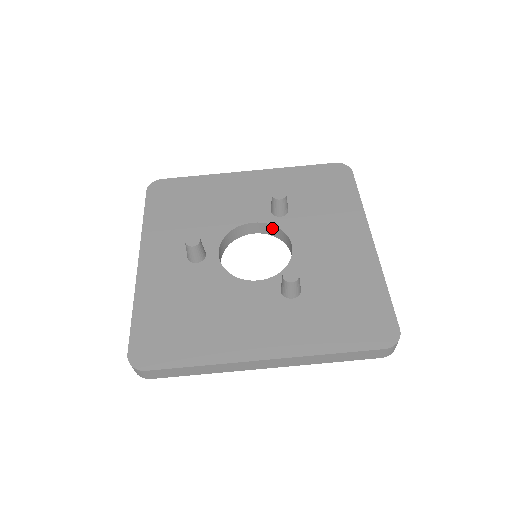
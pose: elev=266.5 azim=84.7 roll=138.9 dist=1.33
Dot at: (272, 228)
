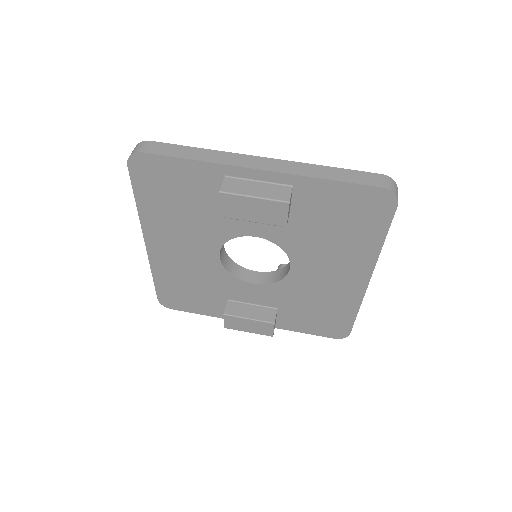
Dot at: (273, 275)
